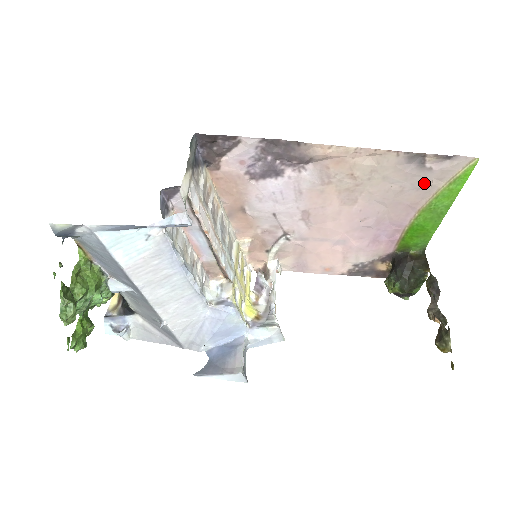
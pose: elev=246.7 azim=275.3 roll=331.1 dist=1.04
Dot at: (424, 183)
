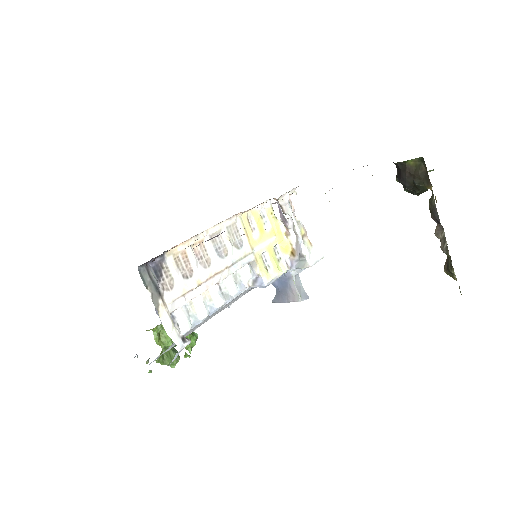
Dot at: occluded
